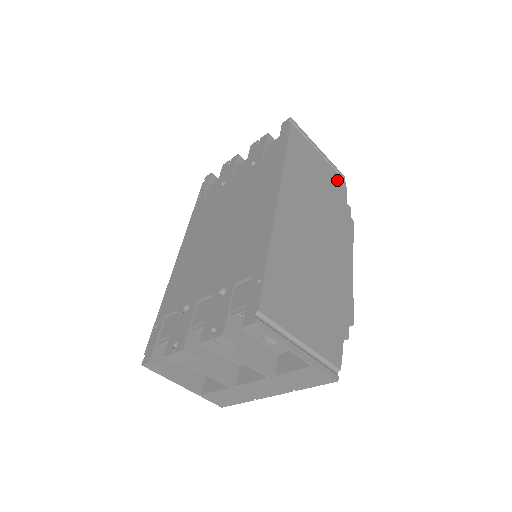
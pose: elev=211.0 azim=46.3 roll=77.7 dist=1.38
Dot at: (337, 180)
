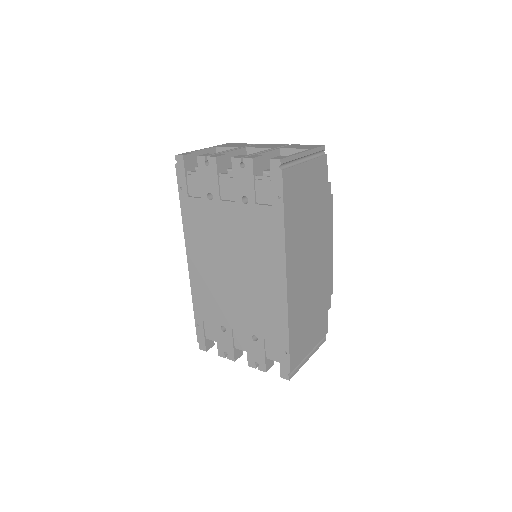
Dot at: (320, 168)
